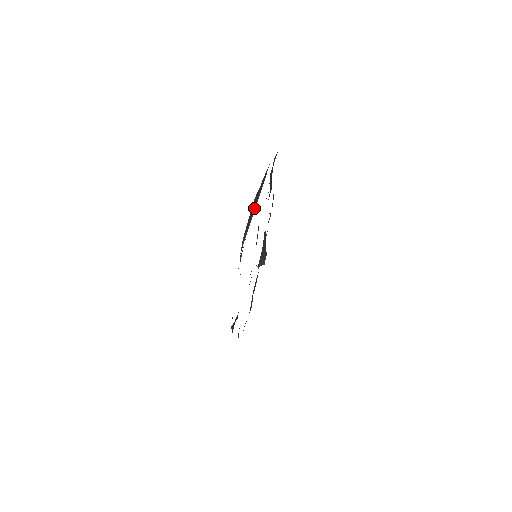
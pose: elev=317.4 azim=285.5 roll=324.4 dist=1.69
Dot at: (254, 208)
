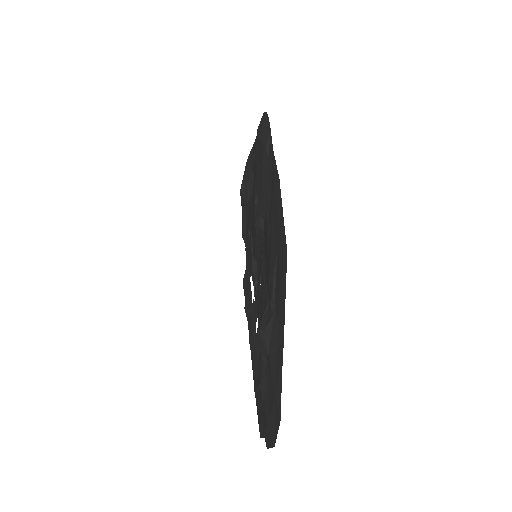
Dot at: (266, 127)
